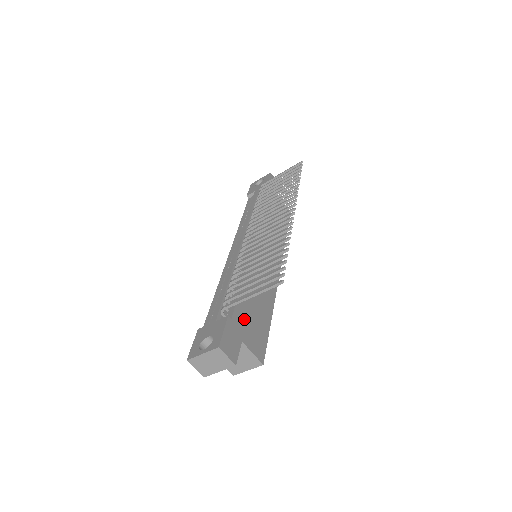
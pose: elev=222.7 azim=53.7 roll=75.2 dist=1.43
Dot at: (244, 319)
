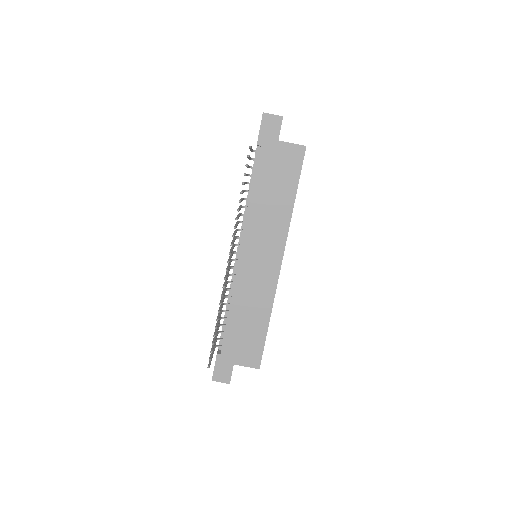
Dot at: (234, 346)
